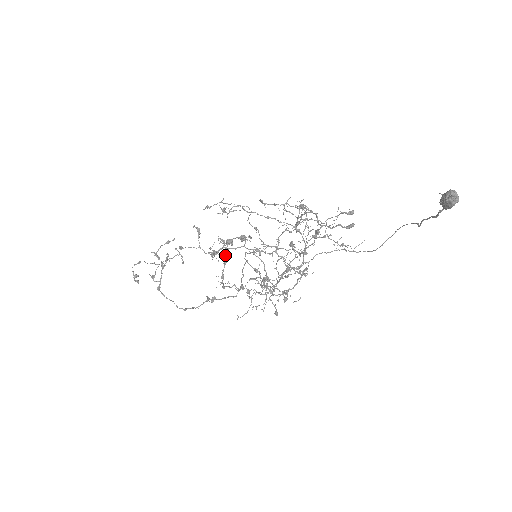
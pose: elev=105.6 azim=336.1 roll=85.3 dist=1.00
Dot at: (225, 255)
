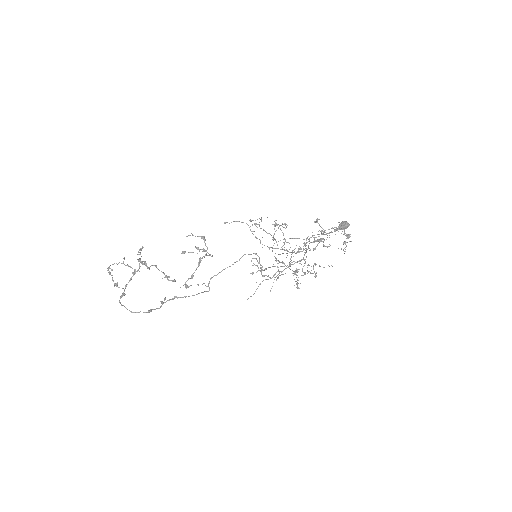
Dot at: occluded
